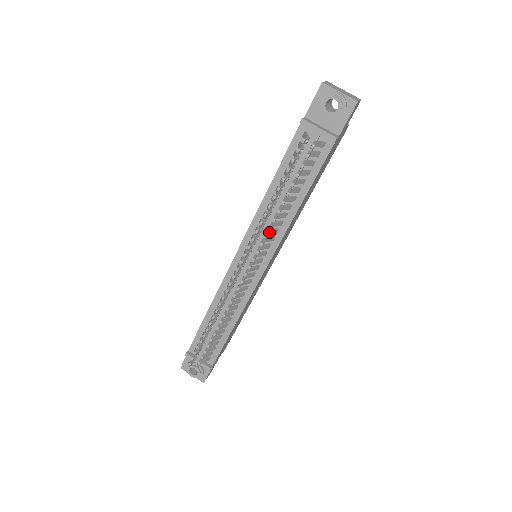
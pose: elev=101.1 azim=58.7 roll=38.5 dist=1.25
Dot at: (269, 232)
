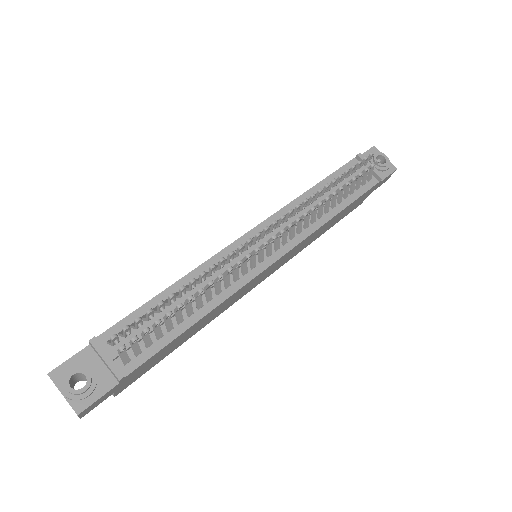
Dot at: (308, 215)
